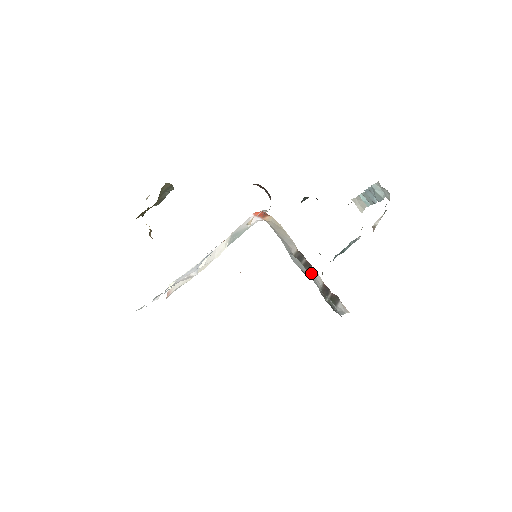
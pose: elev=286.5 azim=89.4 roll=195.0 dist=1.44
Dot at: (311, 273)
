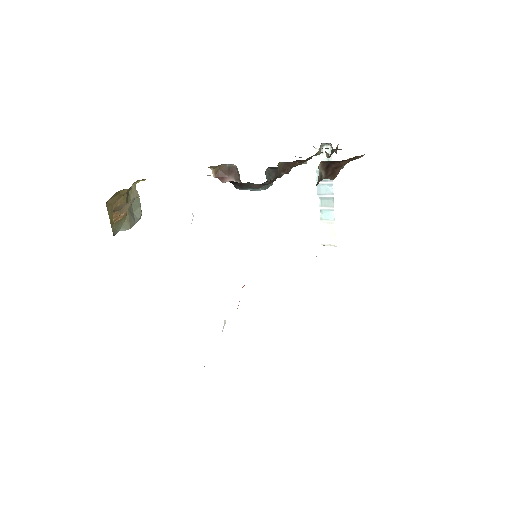
Dot at: occluded
